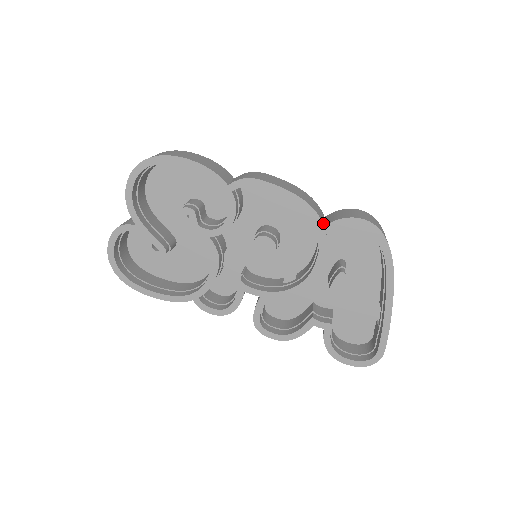
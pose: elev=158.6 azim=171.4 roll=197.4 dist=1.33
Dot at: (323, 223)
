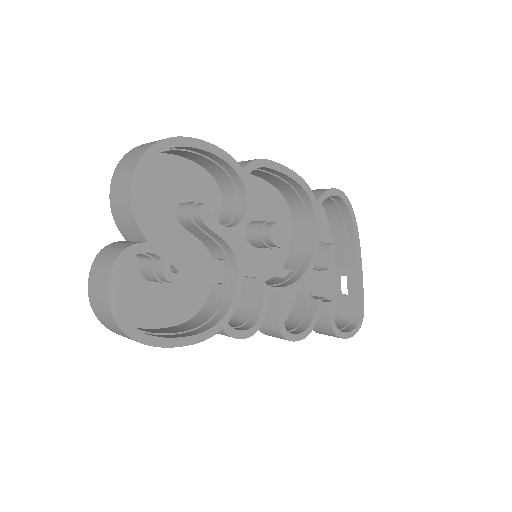
Dot at: (314, 199)
